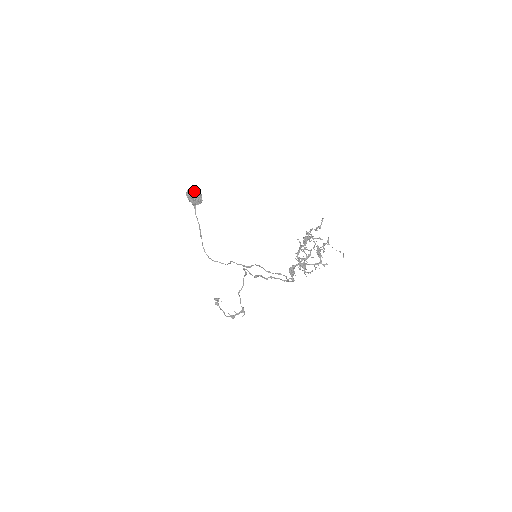
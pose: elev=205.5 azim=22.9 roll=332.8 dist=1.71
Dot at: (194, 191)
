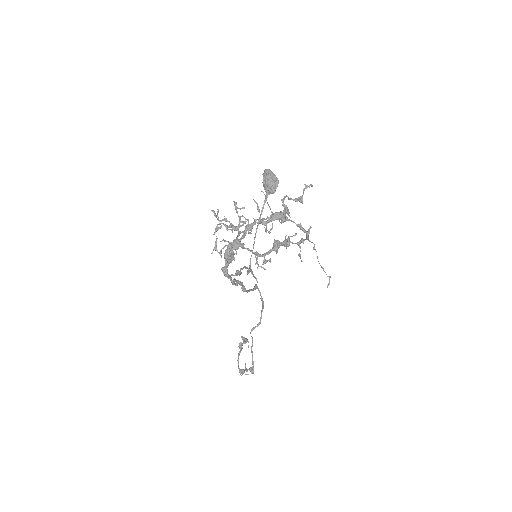
Dot at: (271, 172)
